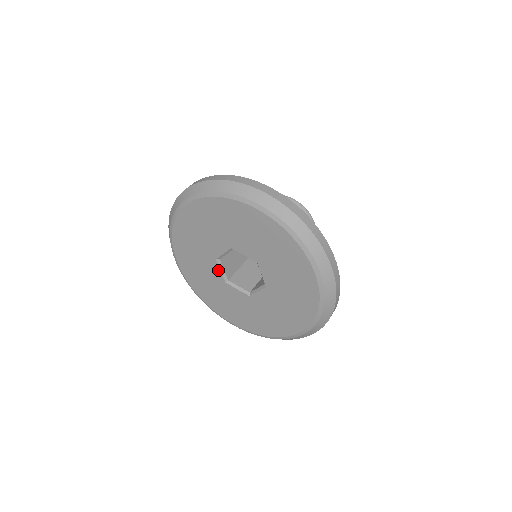
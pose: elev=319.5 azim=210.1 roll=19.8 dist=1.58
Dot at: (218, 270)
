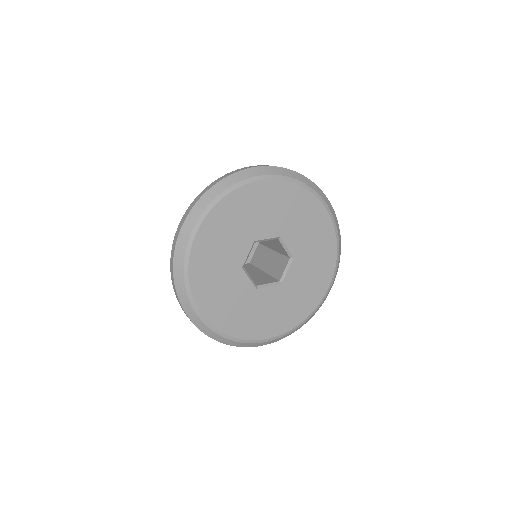
Dot at: (246, 280)
